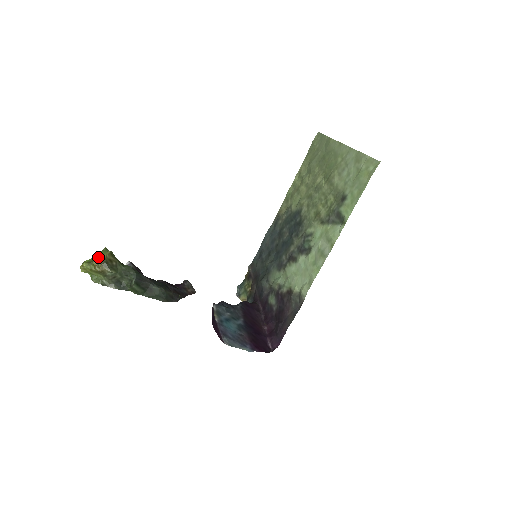
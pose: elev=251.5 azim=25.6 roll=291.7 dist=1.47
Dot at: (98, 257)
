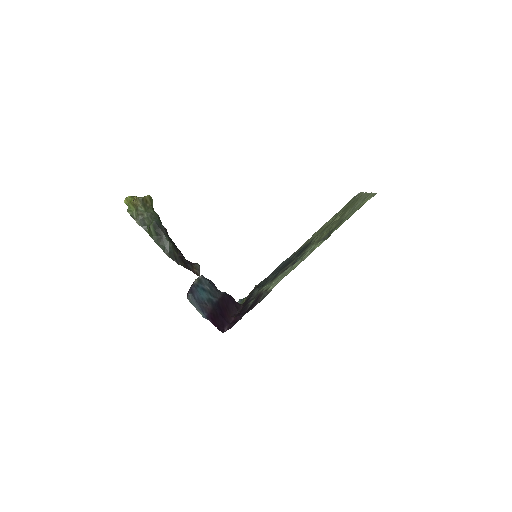
Dot at: occluded
